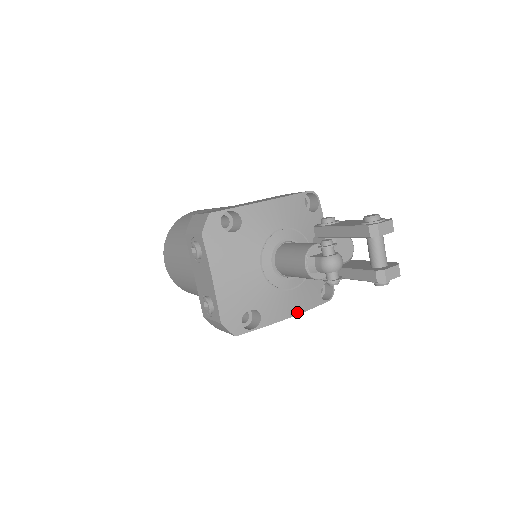
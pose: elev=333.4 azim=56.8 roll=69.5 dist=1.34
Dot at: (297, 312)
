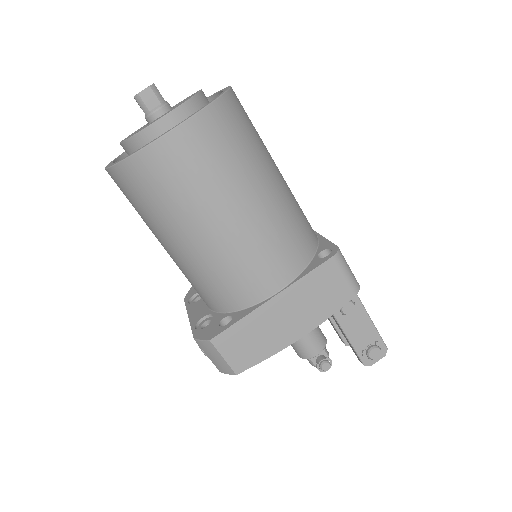
Dot at: occluded
